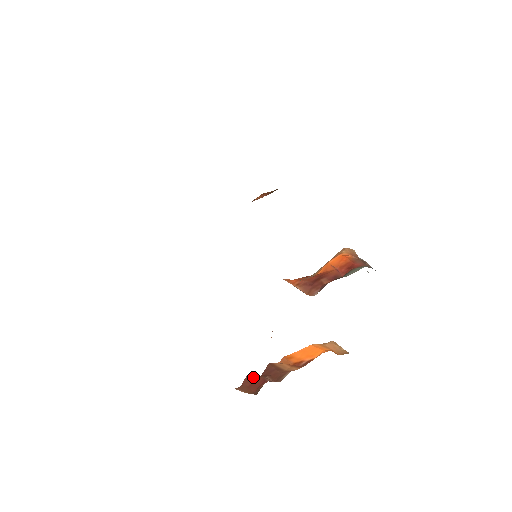
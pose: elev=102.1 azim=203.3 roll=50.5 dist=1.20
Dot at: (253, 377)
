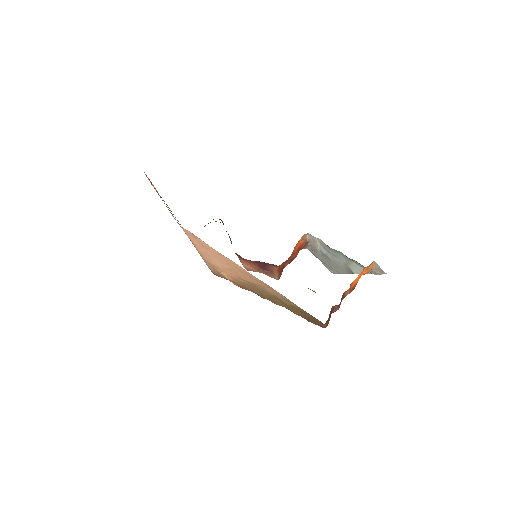
Dot at: (331, 310)
